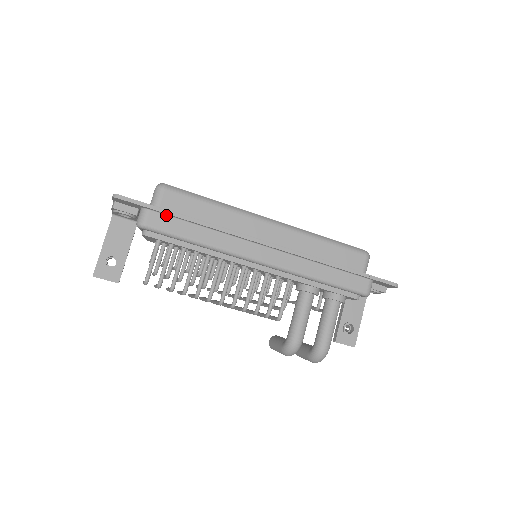
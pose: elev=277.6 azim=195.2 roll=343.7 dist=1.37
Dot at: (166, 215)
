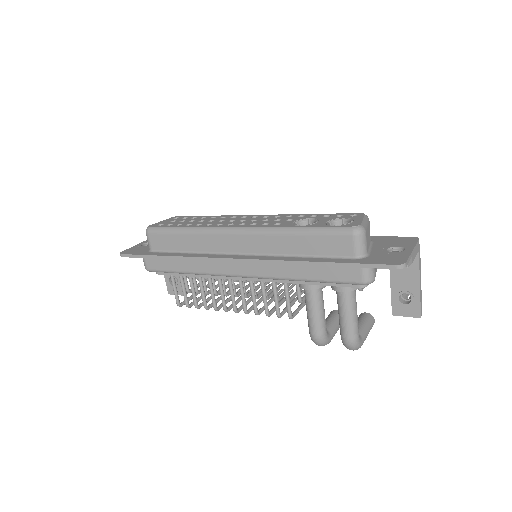
Dot at: (155, 258)
